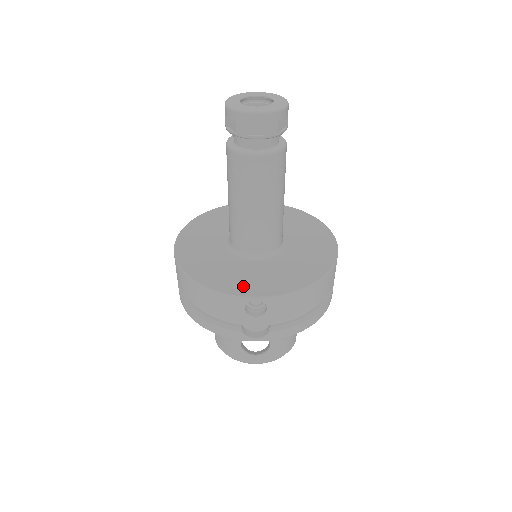
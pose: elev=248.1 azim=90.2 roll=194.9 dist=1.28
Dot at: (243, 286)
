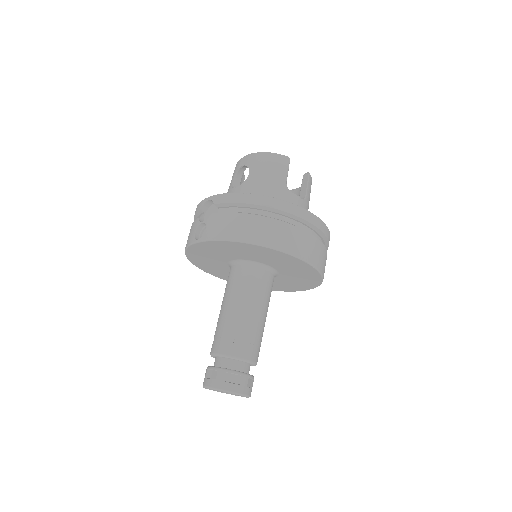
Dot at: (285, 289)
